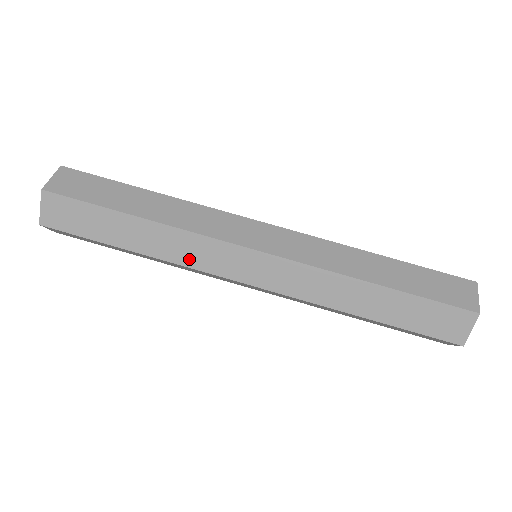
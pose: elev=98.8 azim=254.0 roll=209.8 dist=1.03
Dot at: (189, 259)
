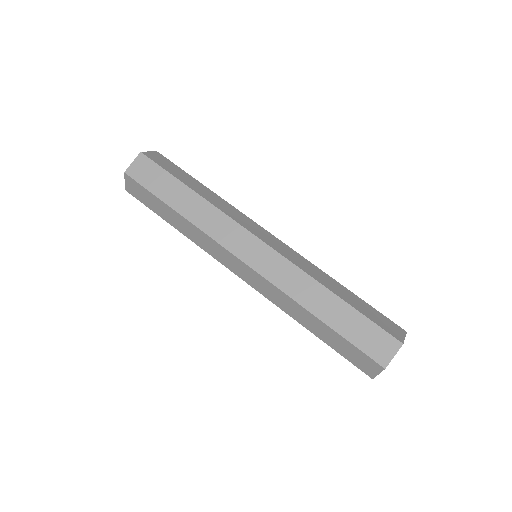
Dot at: (212, 230)
